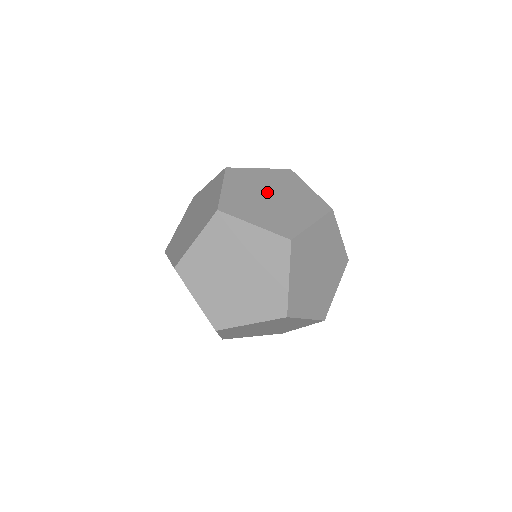
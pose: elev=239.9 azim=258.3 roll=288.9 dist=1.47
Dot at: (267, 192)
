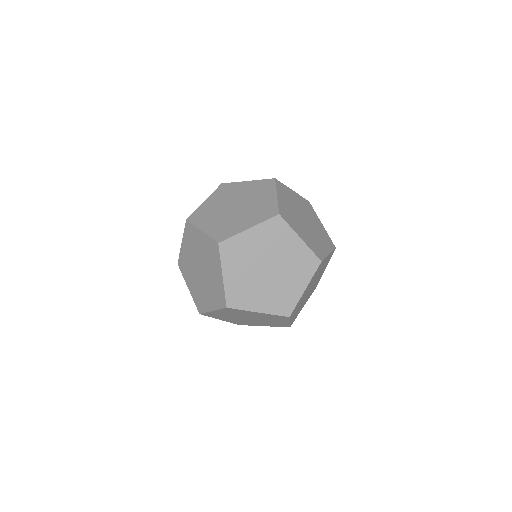
Dot at: (229, 207)
